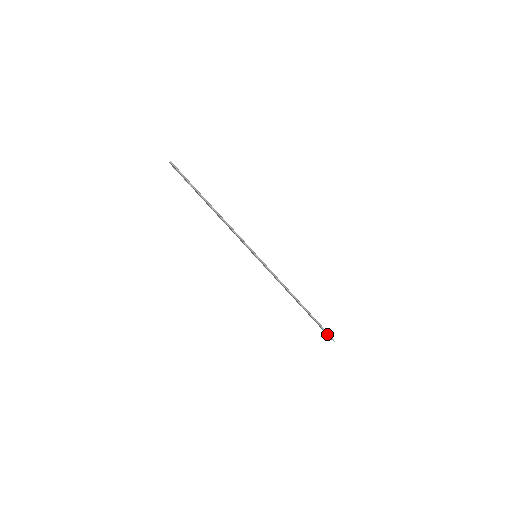
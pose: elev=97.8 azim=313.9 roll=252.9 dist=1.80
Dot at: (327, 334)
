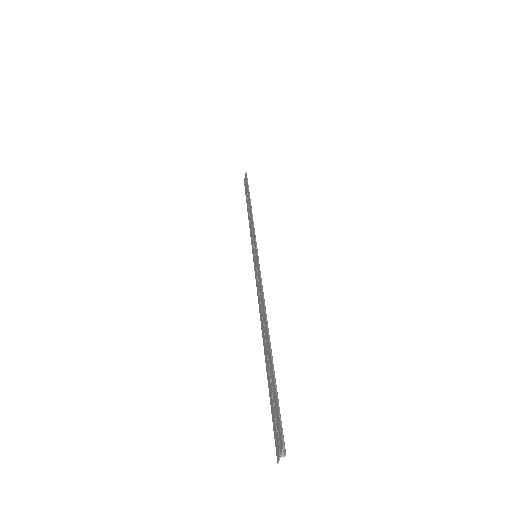
Dot at: (245, 182)
